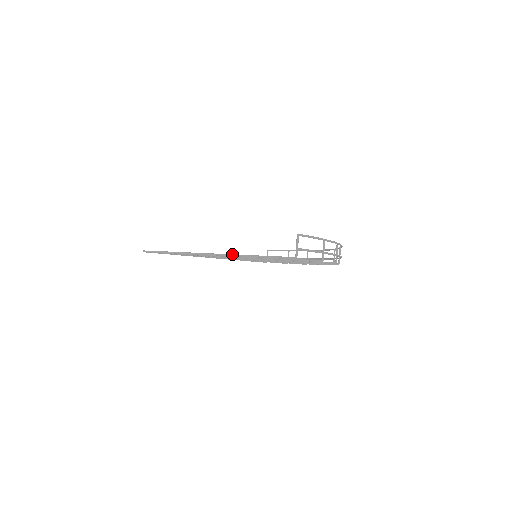
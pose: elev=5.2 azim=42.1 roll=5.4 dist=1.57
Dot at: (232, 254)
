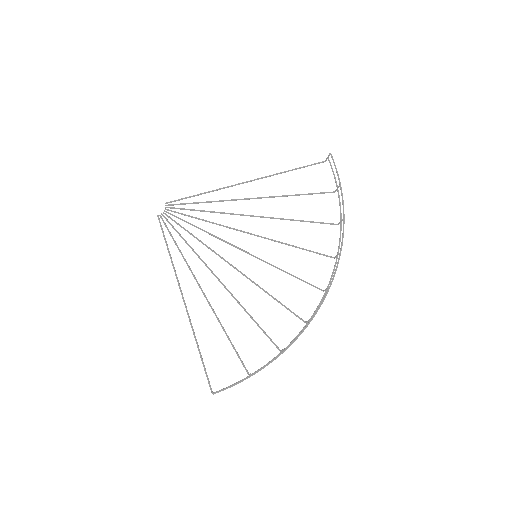
Dot at: (192, 329)
